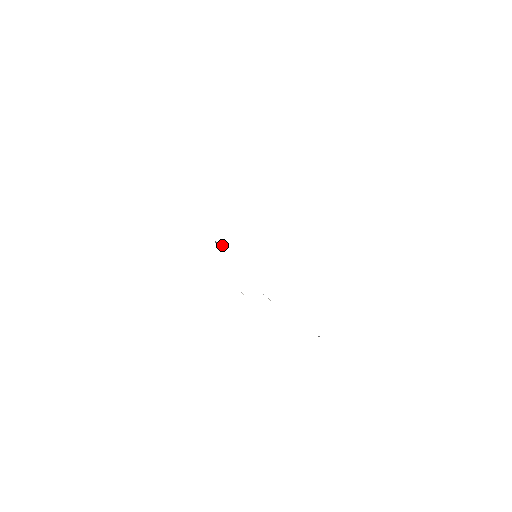
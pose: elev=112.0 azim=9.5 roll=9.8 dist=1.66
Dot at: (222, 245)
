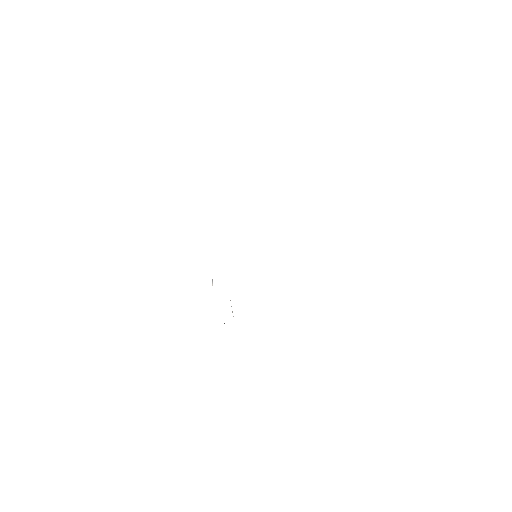
Dot at: occluded
